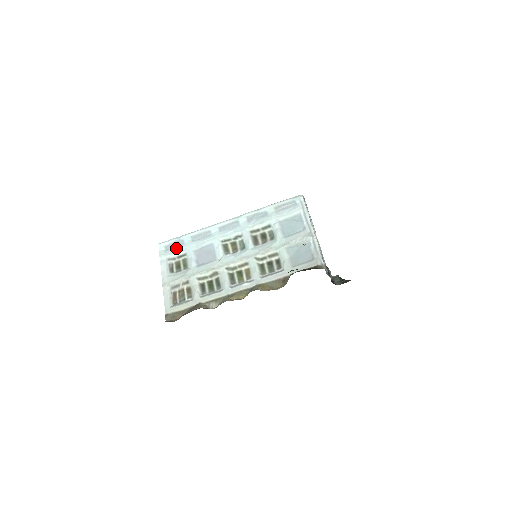
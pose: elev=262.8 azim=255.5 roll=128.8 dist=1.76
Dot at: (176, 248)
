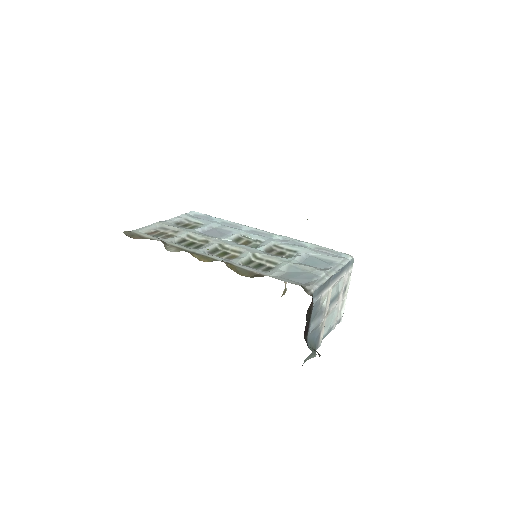
Dot at: (201, 219)
